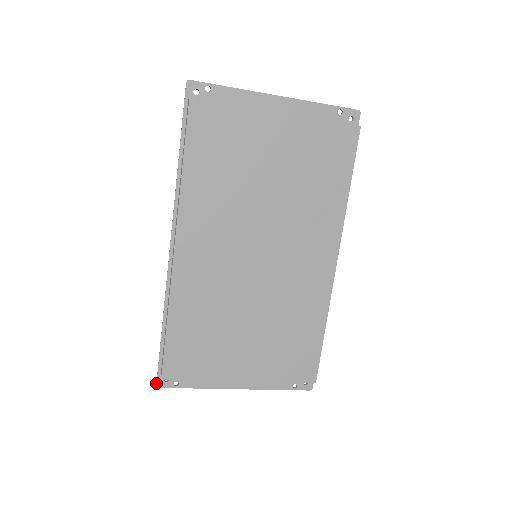
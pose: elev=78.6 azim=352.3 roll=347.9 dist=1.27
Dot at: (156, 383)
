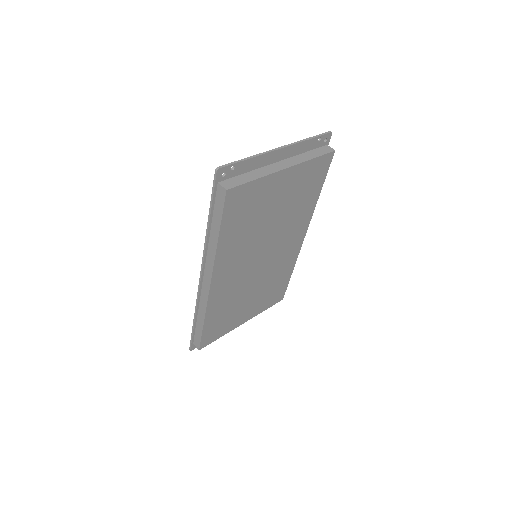
Dot at: (190, 349)
